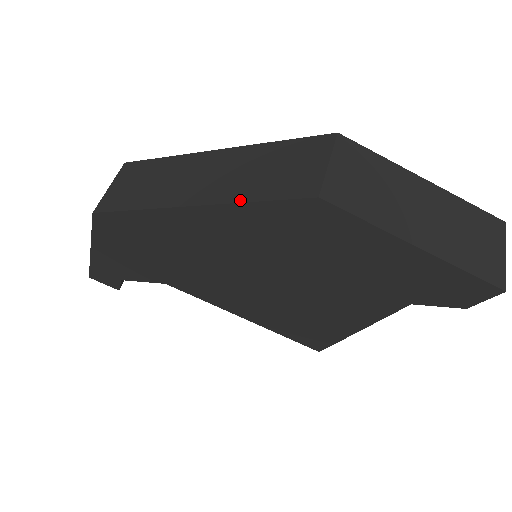
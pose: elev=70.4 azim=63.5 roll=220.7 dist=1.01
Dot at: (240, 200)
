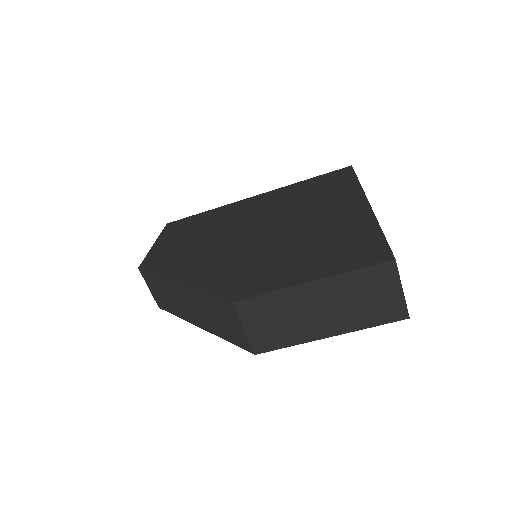
Dot at: (220, 337)
